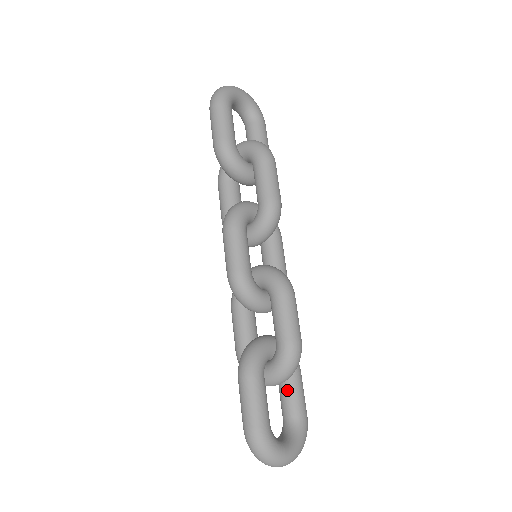
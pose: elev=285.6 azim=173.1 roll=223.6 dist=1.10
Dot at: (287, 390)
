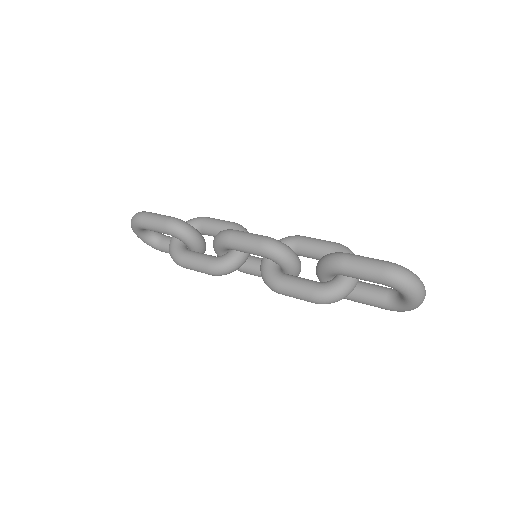
Dot at: (366, 285)
